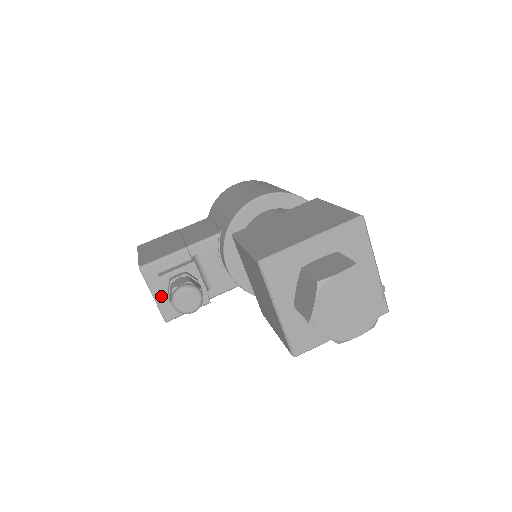
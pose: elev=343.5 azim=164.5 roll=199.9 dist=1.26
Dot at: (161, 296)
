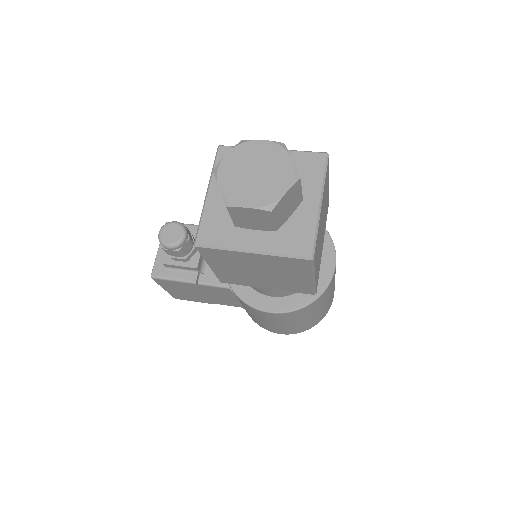
Dot at: (164, 252)
